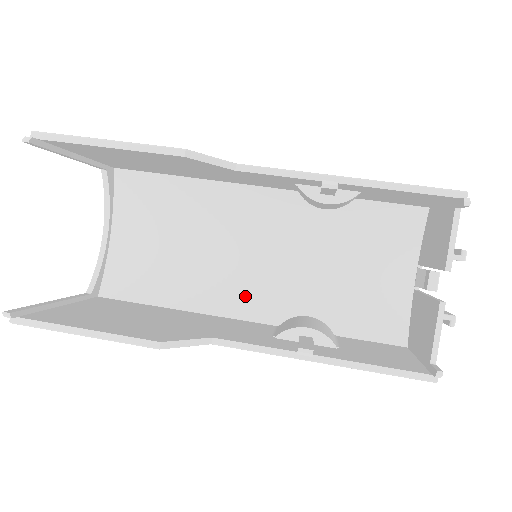
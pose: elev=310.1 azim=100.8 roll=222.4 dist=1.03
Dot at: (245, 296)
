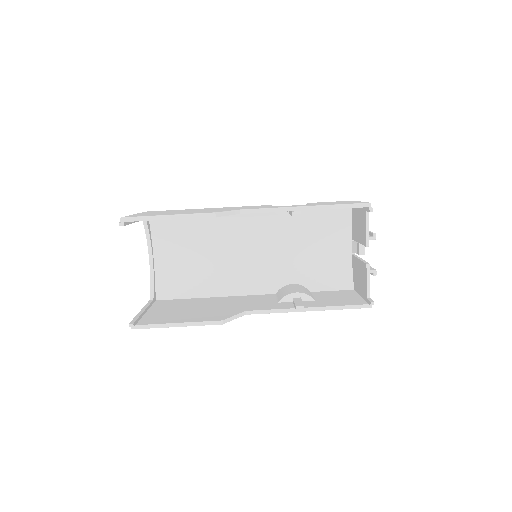
Dot at: (251, 280)
